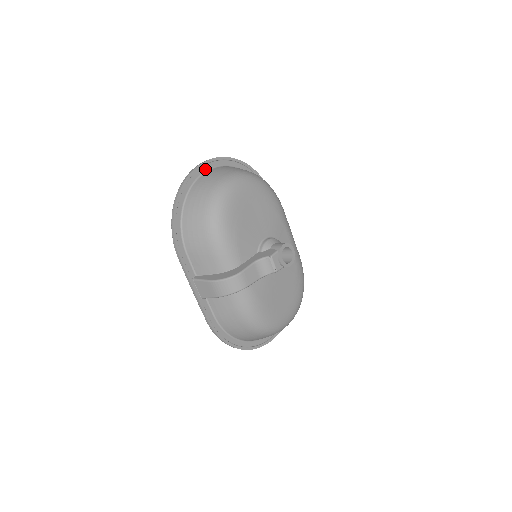
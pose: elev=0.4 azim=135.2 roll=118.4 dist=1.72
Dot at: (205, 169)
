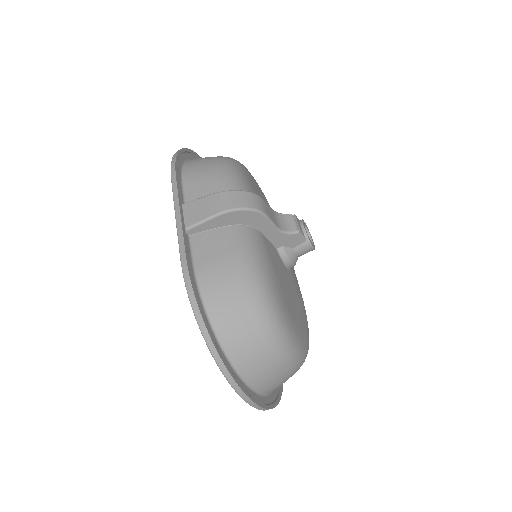
Dot at: occluded
